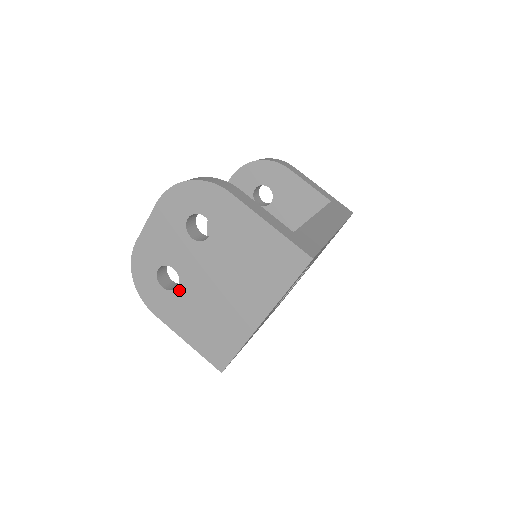
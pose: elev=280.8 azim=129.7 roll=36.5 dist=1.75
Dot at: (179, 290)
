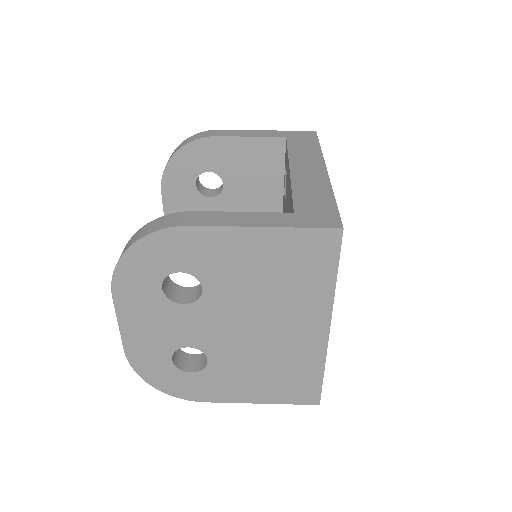
Dot at: (212, 363)
